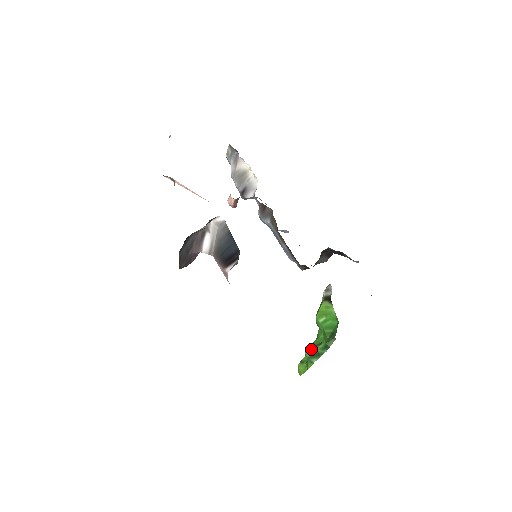
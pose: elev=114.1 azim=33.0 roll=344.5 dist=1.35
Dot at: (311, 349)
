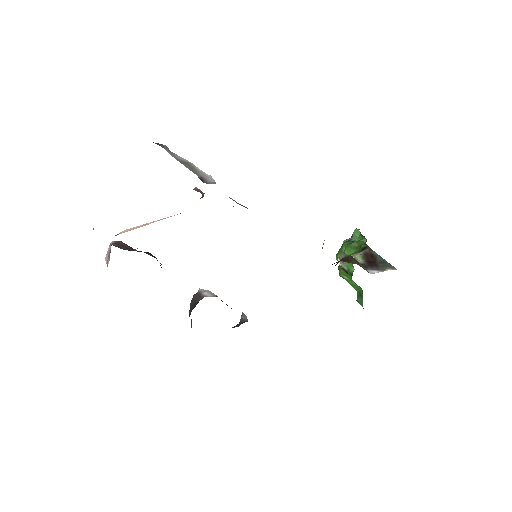
Dot at: occluded
